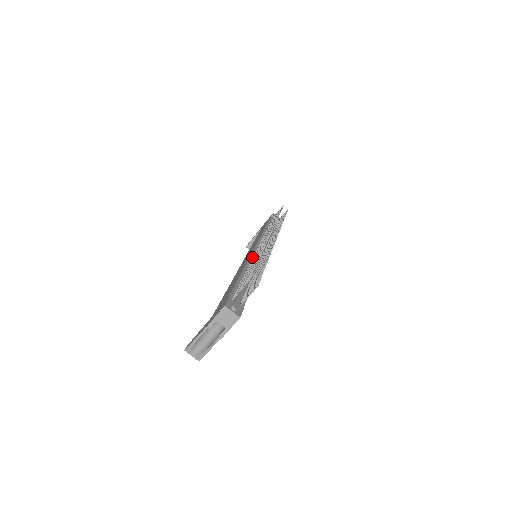
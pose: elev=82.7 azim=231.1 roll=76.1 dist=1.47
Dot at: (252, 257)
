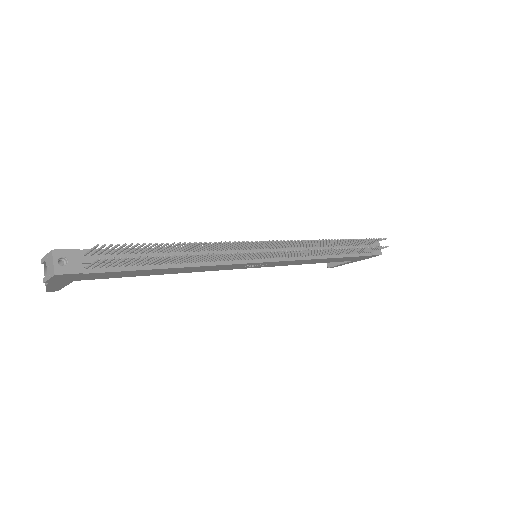
Dot at: (227, 248)
